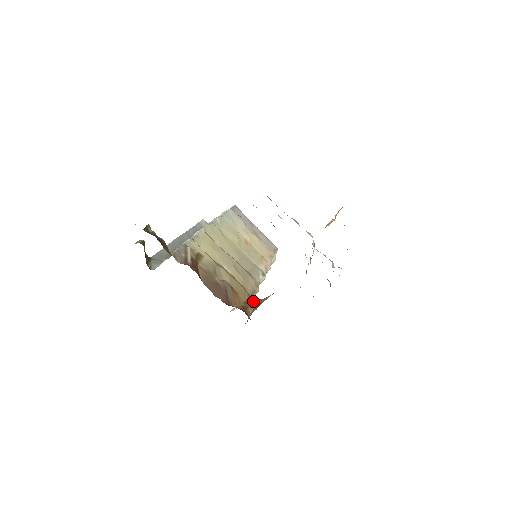
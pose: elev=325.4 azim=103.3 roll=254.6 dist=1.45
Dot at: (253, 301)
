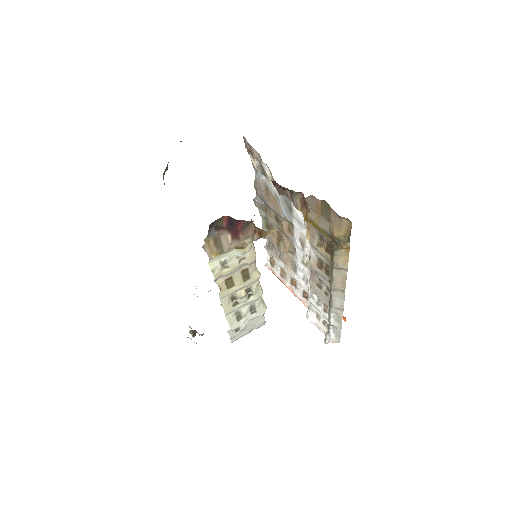
Dot at: (256, 228)
